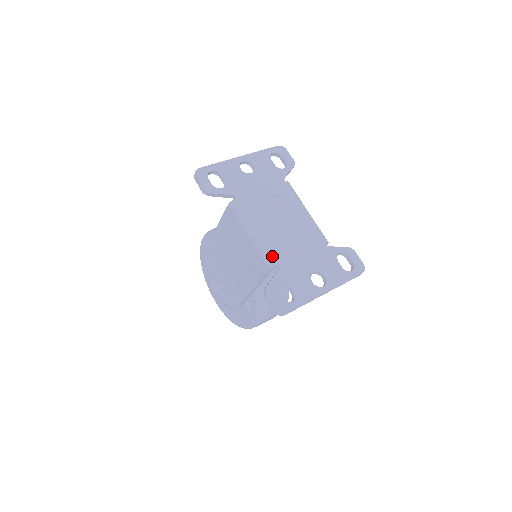
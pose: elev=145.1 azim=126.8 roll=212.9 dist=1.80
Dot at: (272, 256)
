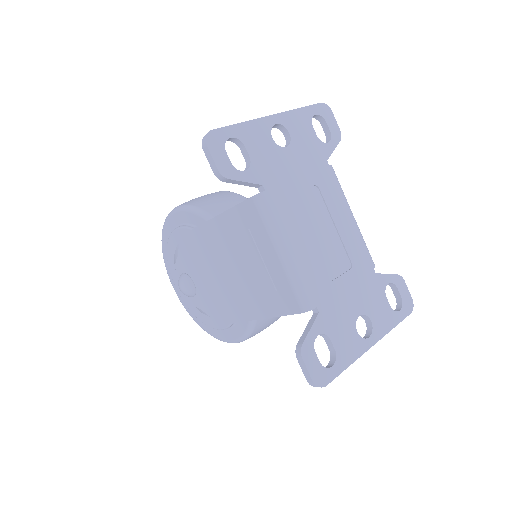
Dot at: (310, 292)
